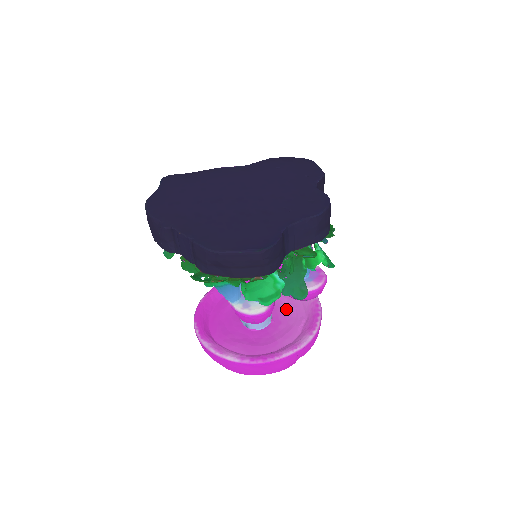
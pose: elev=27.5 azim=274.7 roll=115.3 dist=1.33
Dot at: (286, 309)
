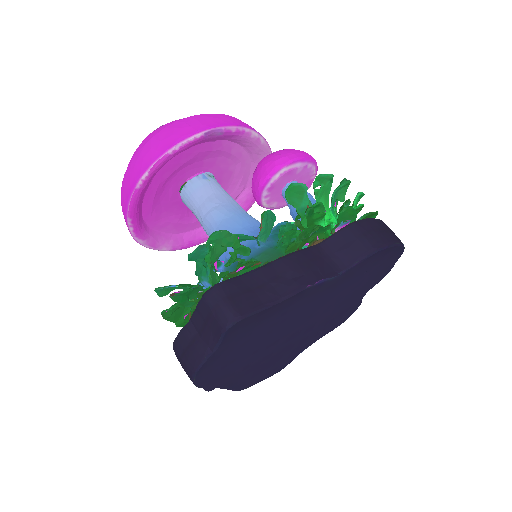
Dot at: (233, 174)
